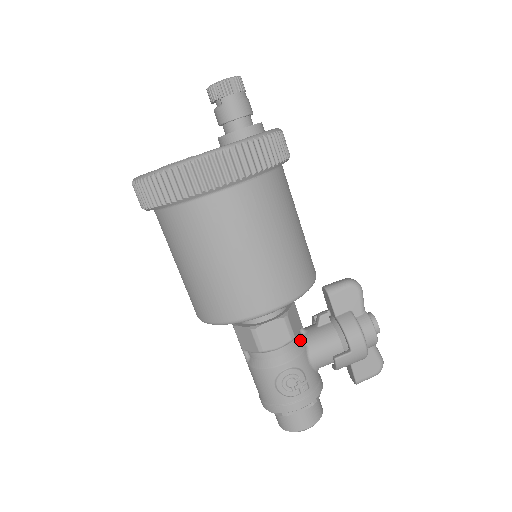
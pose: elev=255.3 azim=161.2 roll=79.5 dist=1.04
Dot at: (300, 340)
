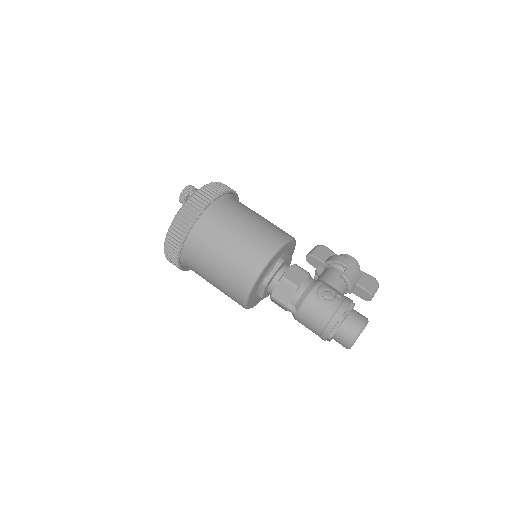
Dot at: occluded
